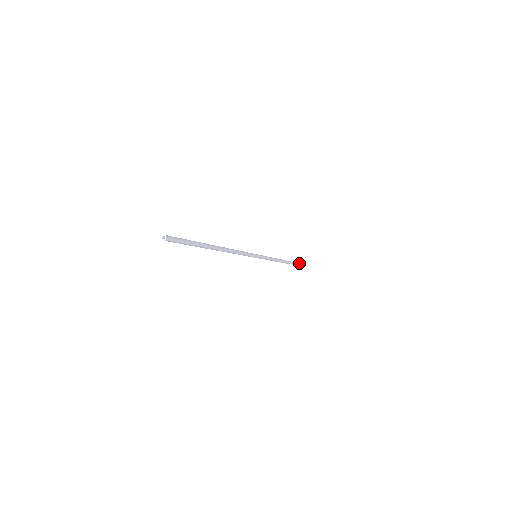
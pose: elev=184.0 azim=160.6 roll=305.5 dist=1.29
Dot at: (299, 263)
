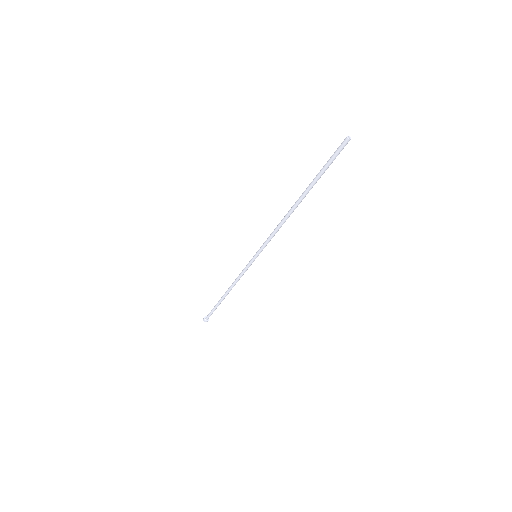
Dot at: (208, 318)
